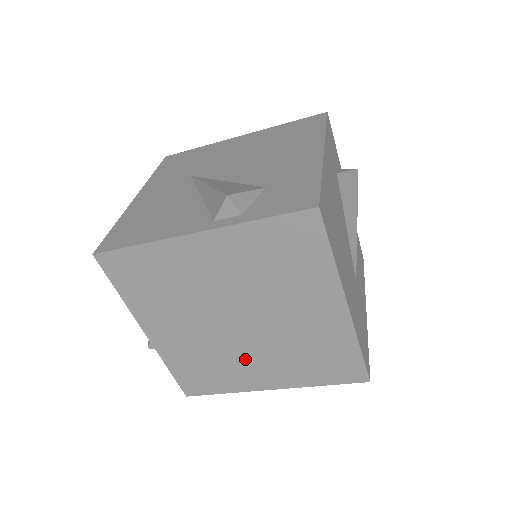
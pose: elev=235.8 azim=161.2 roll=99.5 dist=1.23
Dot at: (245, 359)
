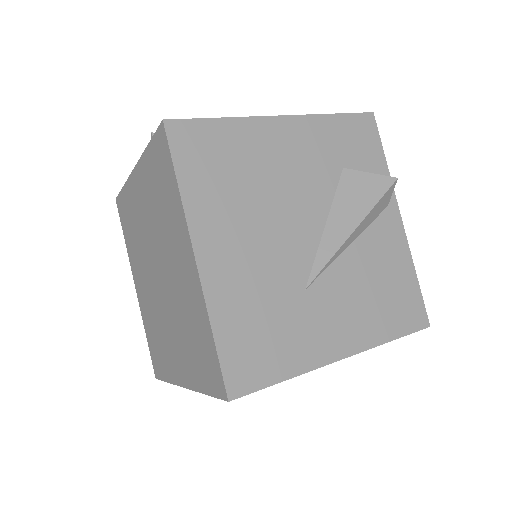
Dot at: (168, 332)
